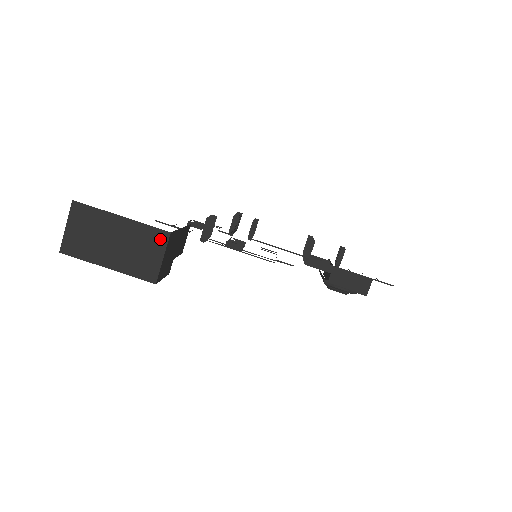
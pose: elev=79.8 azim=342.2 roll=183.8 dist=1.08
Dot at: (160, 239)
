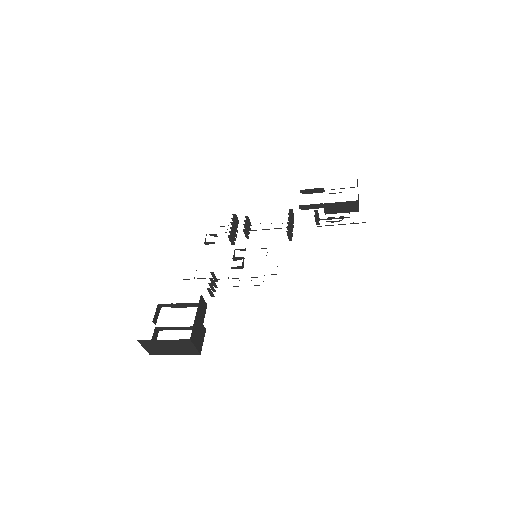
Dot at: (187, 342)
